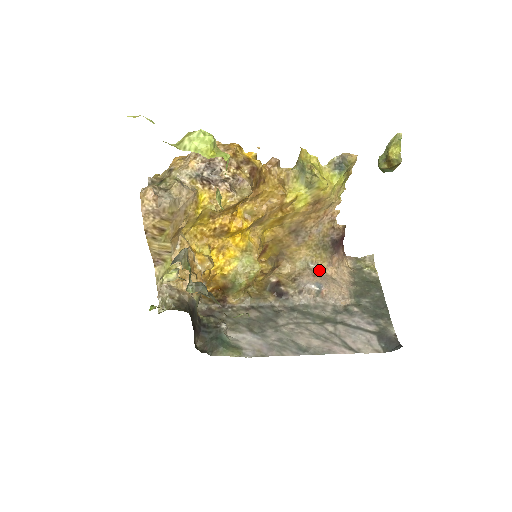
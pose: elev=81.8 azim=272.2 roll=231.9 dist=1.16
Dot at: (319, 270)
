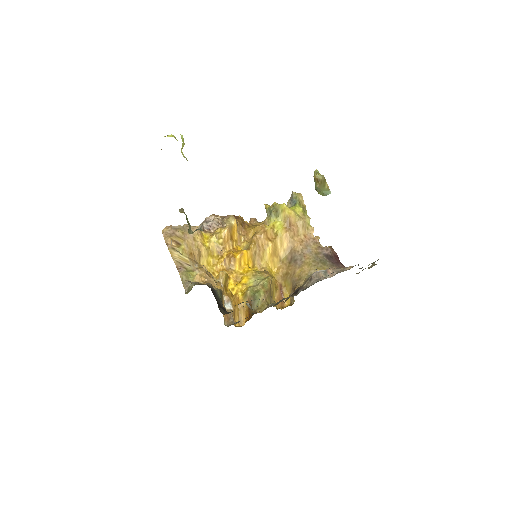
Dot at: occluded
